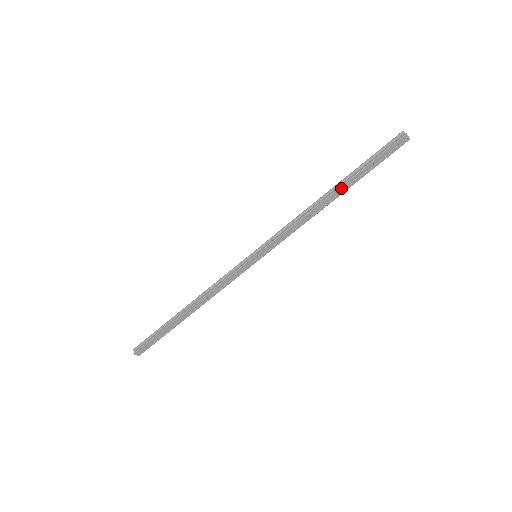
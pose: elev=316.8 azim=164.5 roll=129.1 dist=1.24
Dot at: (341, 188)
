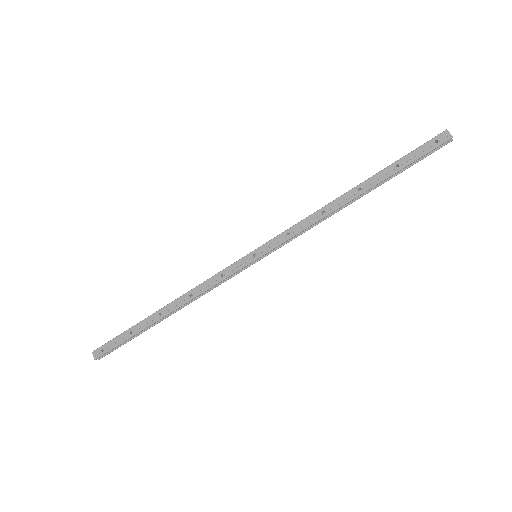
Dot at: (364, 183)
